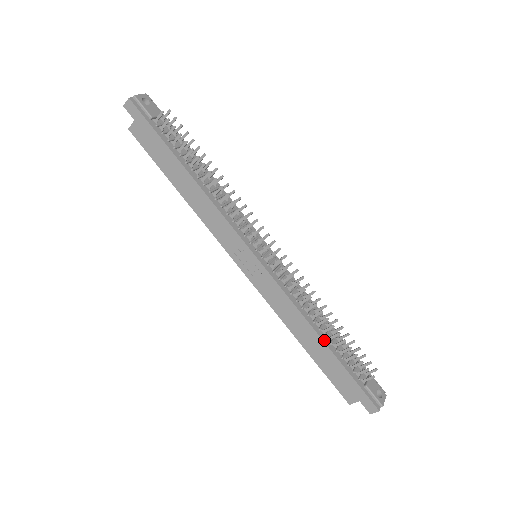
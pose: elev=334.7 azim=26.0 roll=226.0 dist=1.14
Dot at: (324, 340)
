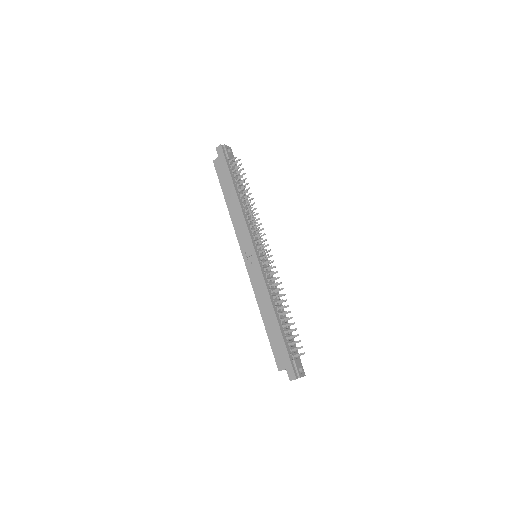
Dot at: (278, 319)
